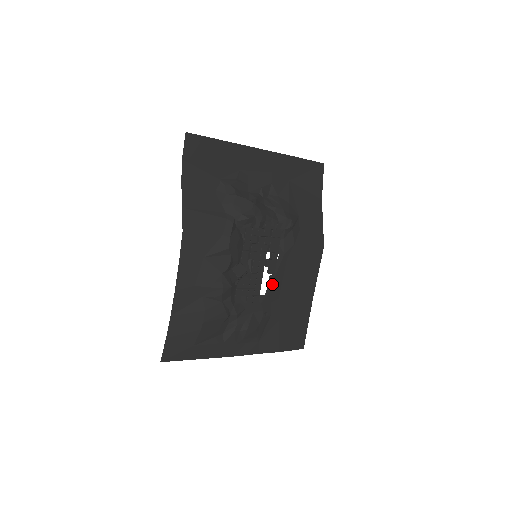
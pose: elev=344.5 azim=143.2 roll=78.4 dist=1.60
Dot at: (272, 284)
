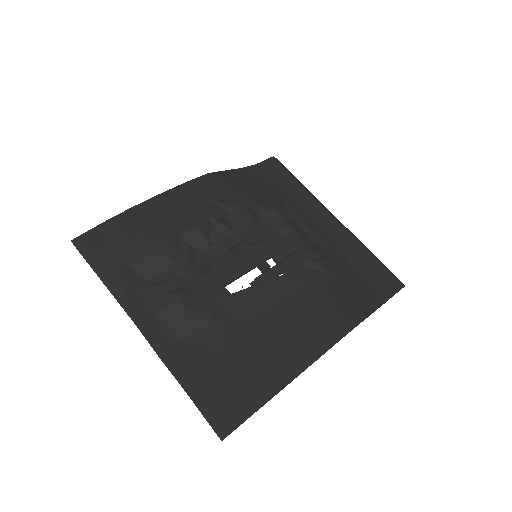
Dot at: (250, 294)
